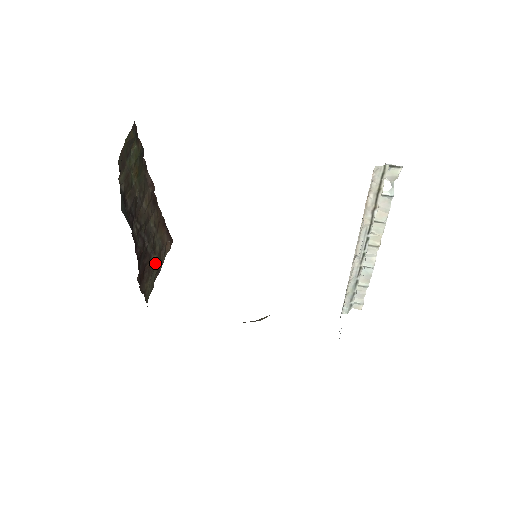
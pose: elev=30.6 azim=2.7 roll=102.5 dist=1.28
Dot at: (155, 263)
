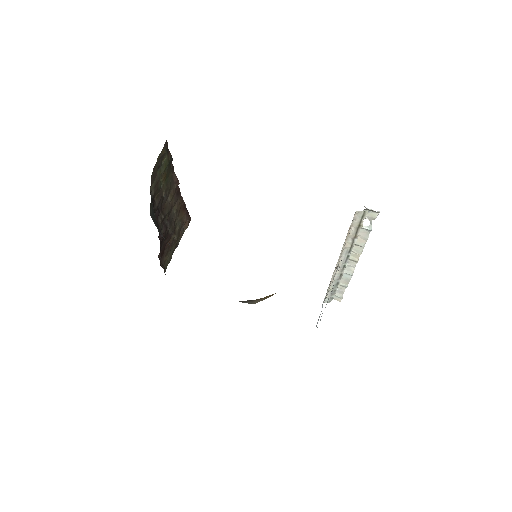
Dot at: (174, 241)
